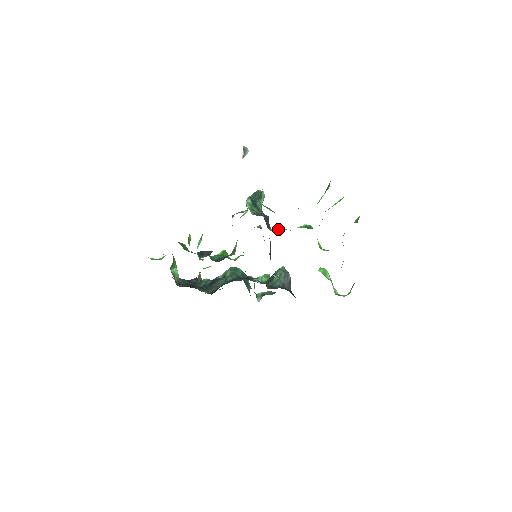
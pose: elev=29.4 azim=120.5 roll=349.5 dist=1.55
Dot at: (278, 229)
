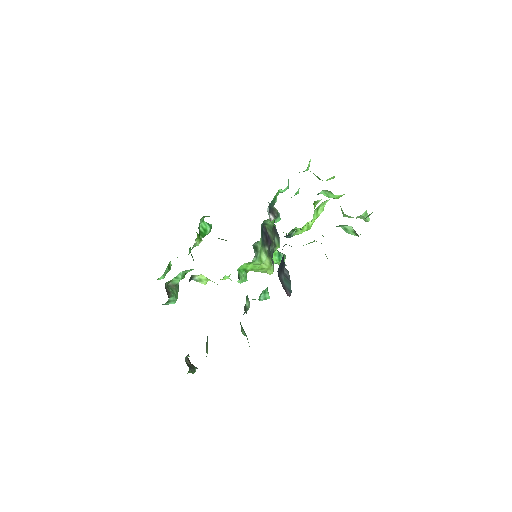
Dot at: occluded
